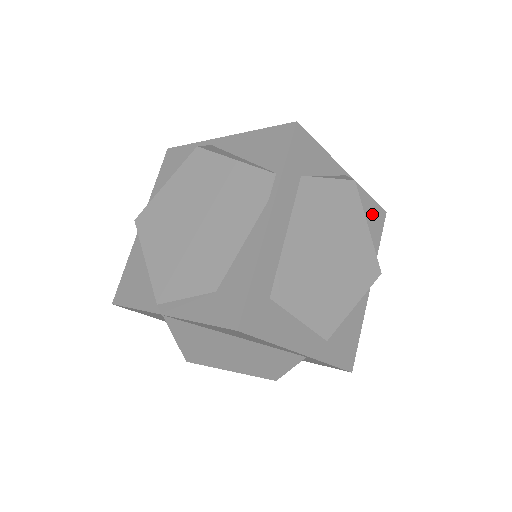
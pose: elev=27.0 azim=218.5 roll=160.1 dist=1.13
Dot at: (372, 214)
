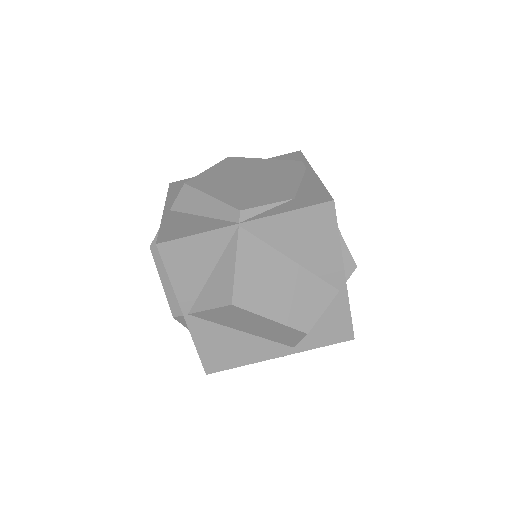
Dot at: occluded
